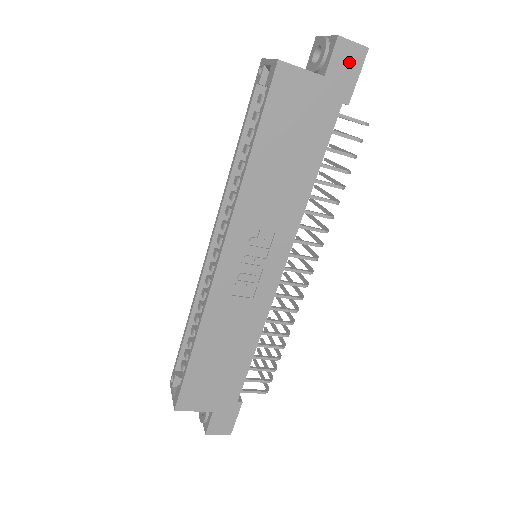
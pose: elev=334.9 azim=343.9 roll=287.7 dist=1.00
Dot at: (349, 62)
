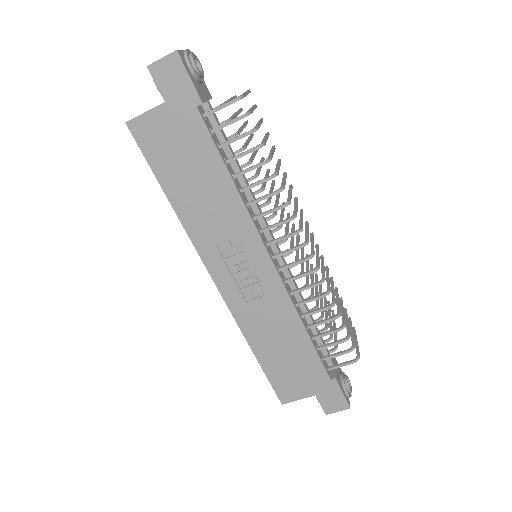
Dot at: (172, 75)
